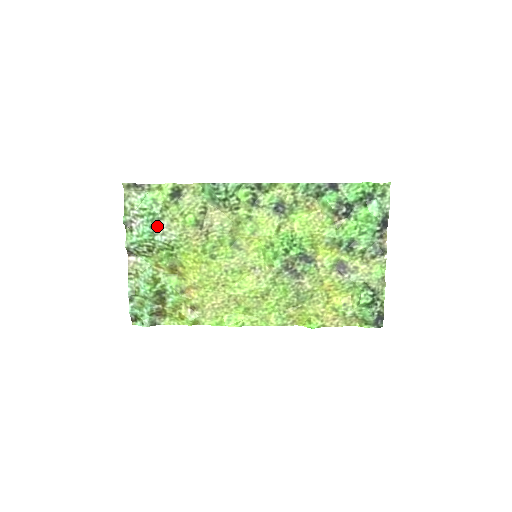
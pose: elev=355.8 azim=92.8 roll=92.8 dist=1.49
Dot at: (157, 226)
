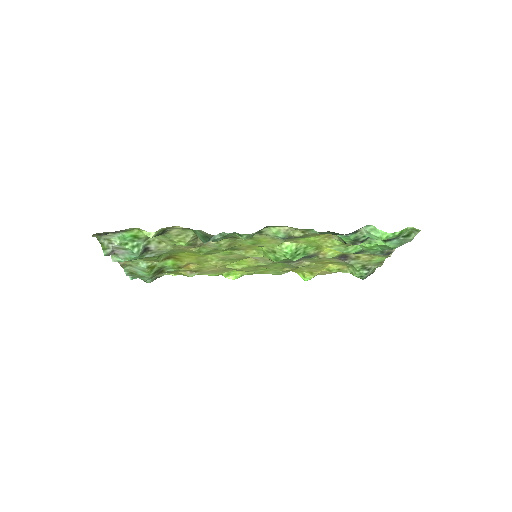
Dot at: (144, 251)
